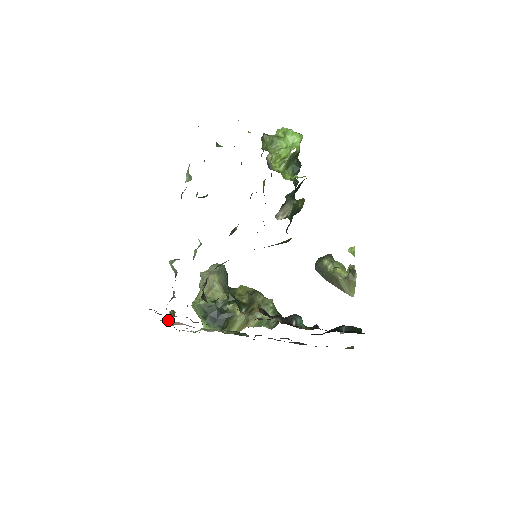
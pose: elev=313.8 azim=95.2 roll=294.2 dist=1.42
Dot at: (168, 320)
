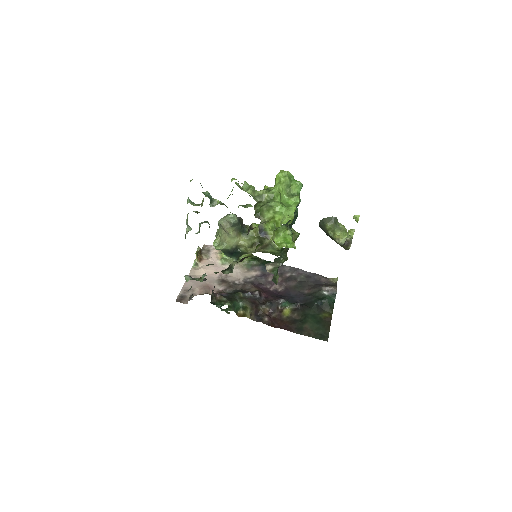
Dot at: (195, 263)
